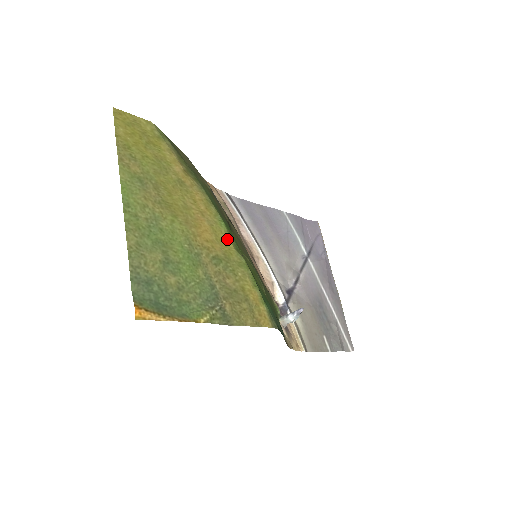
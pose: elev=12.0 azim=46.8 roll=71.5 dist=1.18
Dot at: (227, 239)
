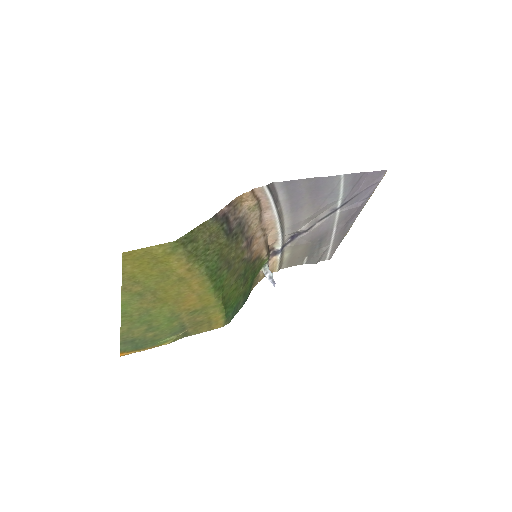
Dot at: (211, 297)
